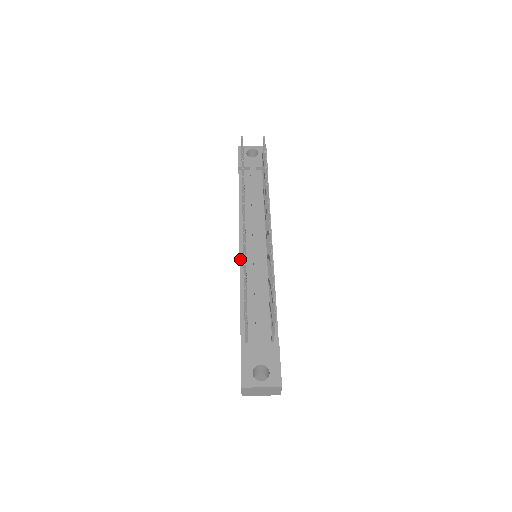
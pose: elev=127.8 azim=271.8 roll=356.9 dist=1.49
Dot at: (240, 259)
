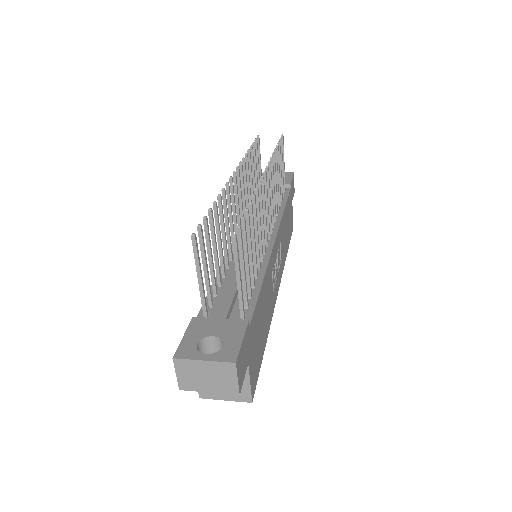
Dot at: occluded
